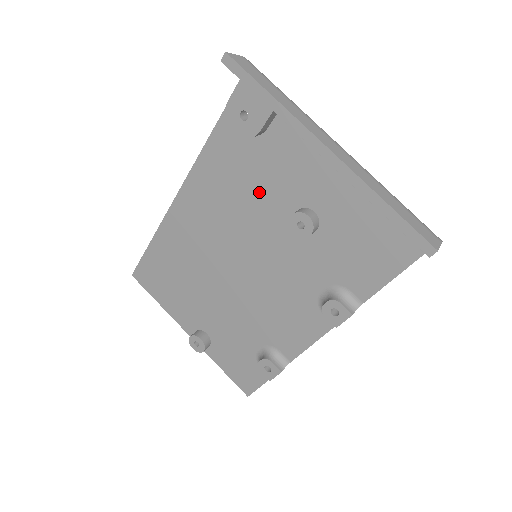
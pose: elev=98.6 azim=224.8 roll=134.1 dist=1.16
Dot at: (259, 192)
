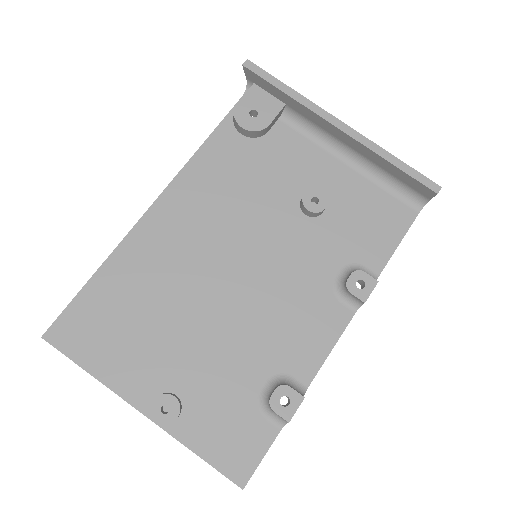
Dot at: (261, 186)
